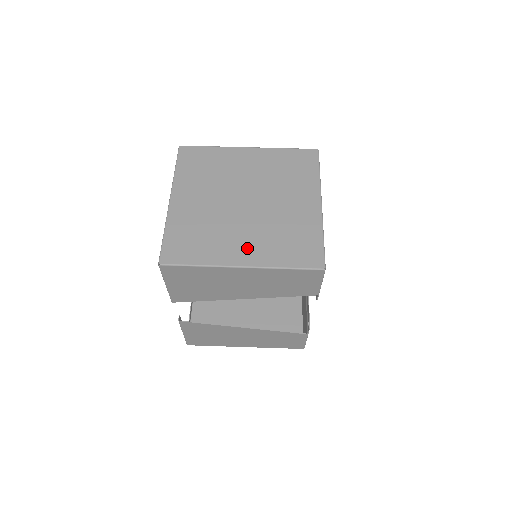
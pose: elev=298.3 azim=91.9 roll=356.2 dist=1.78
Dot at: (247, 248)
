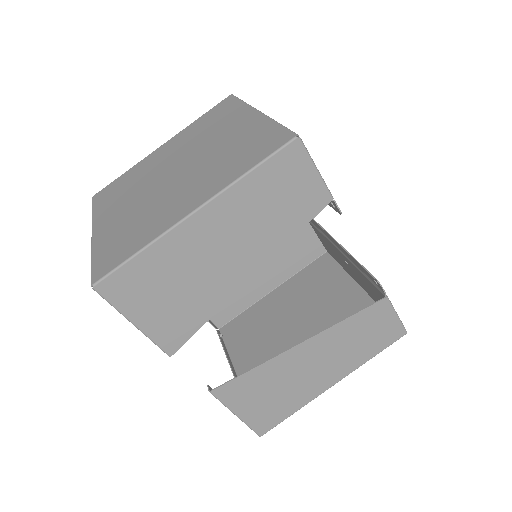
Dot at: (192, 195)
